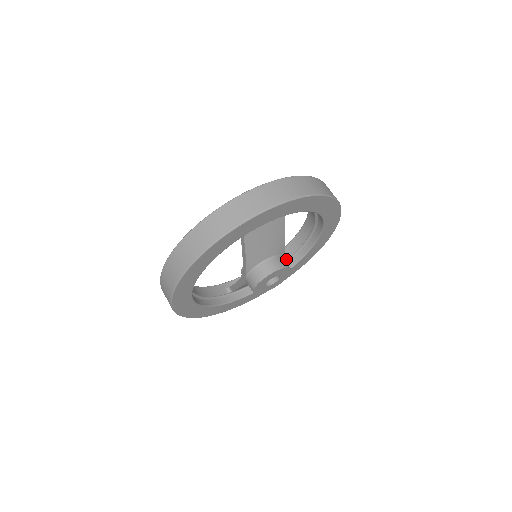
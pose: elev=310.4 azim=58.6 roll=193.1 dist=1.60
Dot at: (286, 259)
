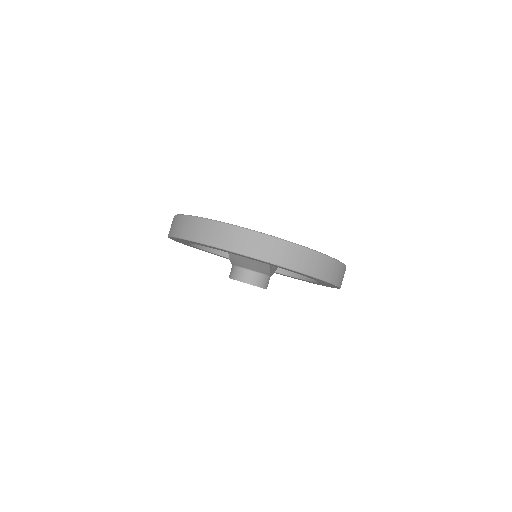
Dot at: occluded
